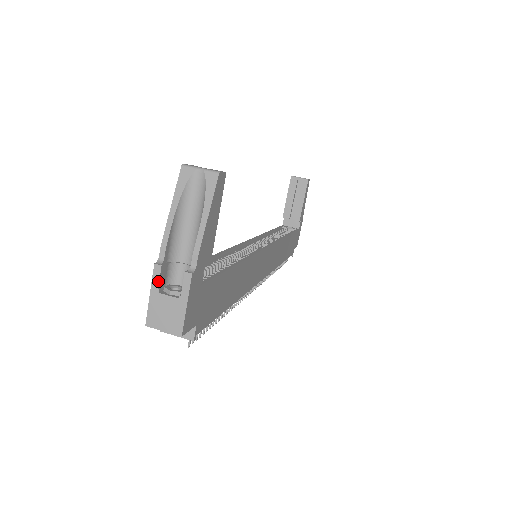
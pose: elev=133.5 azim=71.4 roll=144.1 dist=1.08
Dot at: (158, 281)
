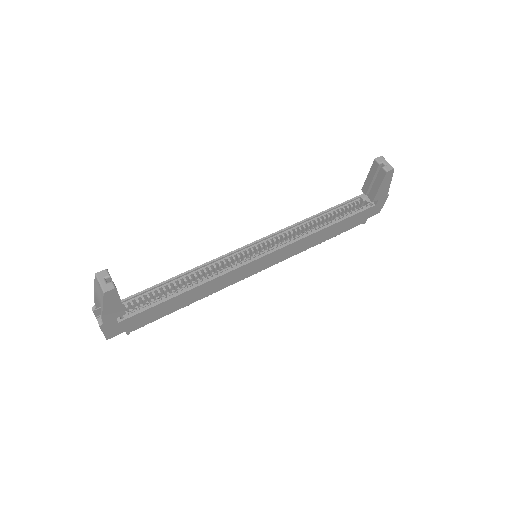
Dot at: occluded
